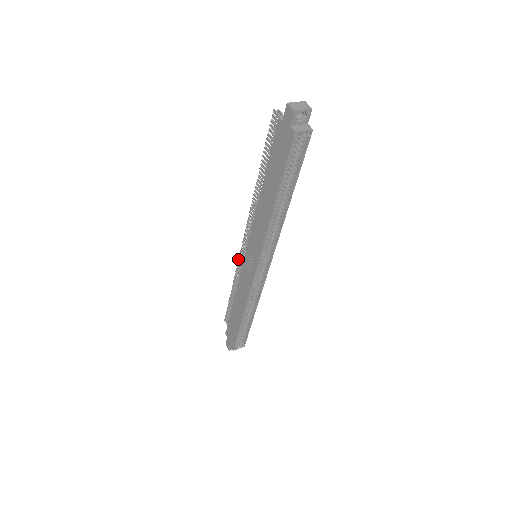
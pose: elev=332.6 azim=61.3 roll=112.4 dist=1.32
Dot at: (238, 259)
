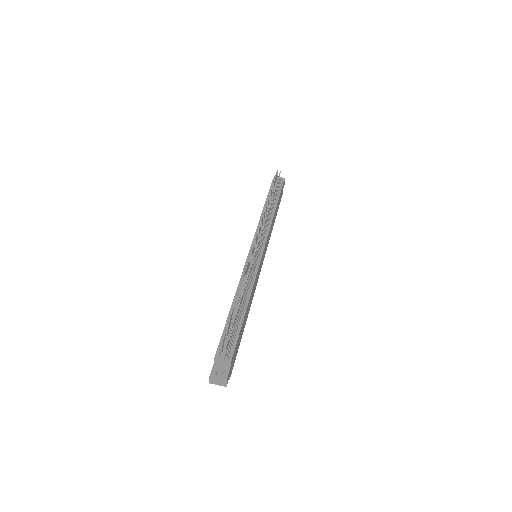
Dot at: (260, 223)
